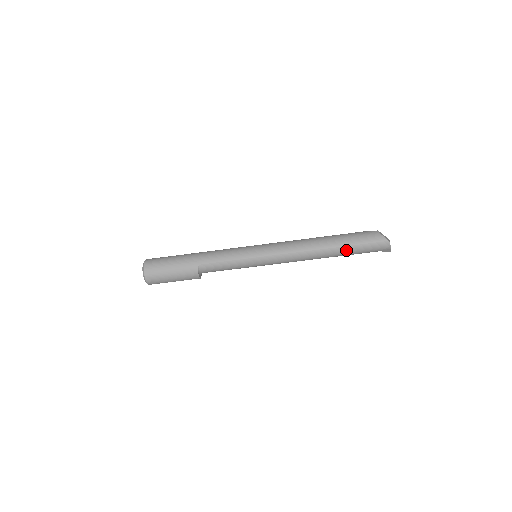
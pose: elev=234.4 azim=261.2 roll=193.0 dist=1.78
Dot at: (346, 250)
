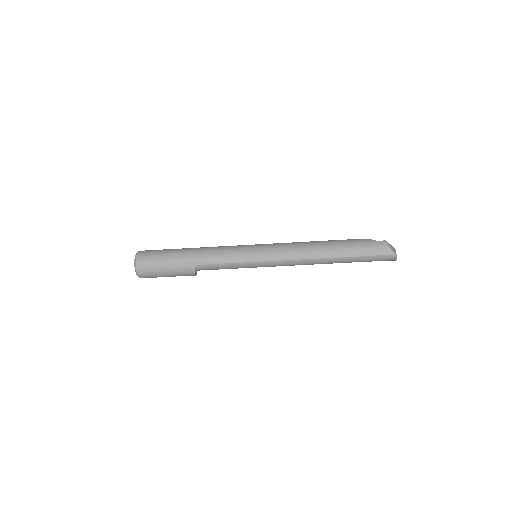
Dot at: (351, 260)
